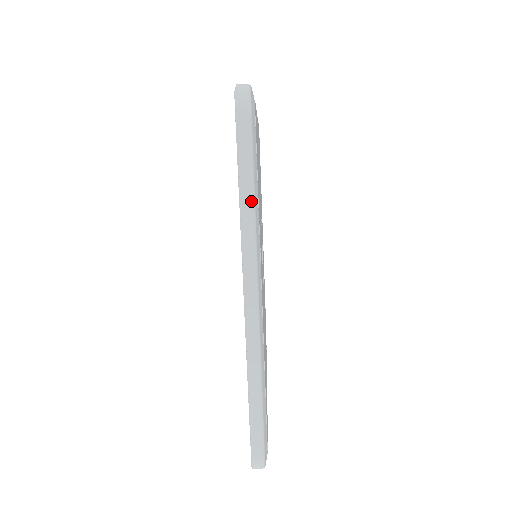
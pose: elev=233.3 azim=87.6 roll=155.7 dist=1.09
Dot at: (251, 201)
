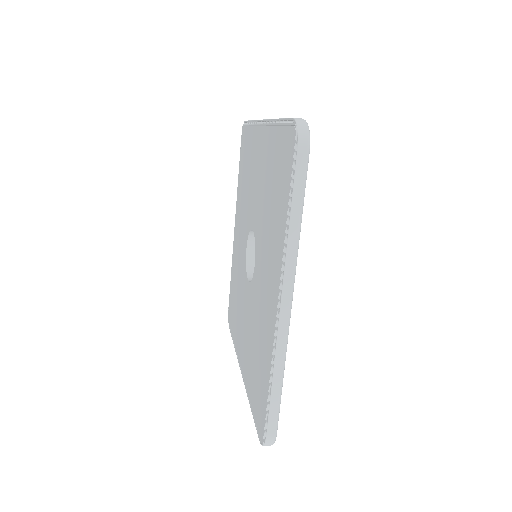
Dot at: occluded
